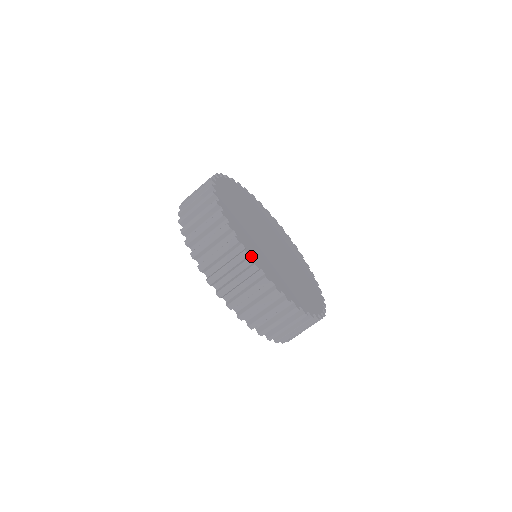
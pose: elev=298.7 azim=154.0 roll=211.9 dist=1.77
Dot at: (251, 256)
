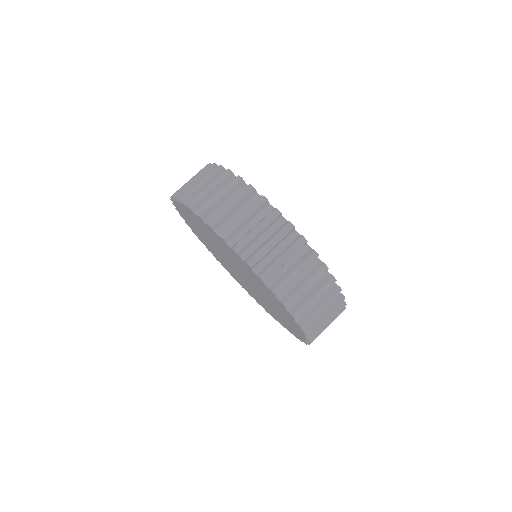
Dot at: (294, 229)
